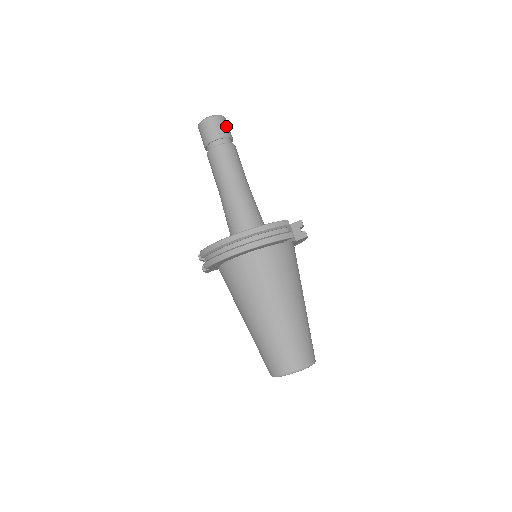
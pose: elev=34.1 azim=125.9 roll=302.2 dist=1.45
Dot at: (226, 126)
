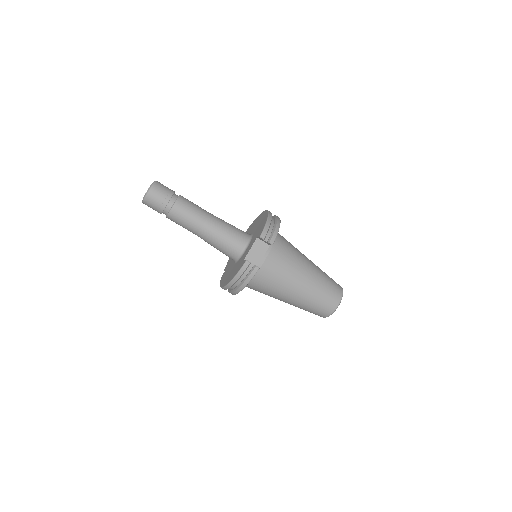
Dot at: (158, 196)
